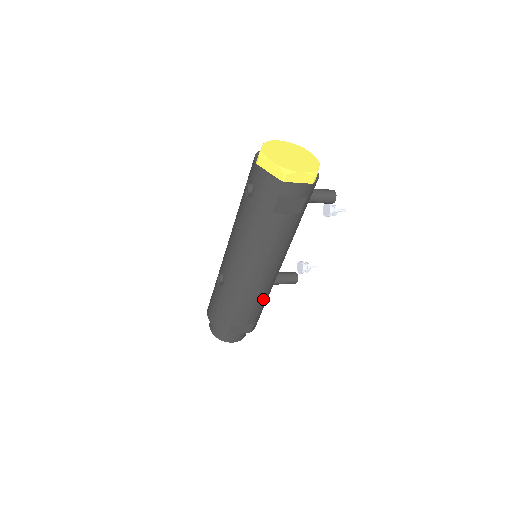
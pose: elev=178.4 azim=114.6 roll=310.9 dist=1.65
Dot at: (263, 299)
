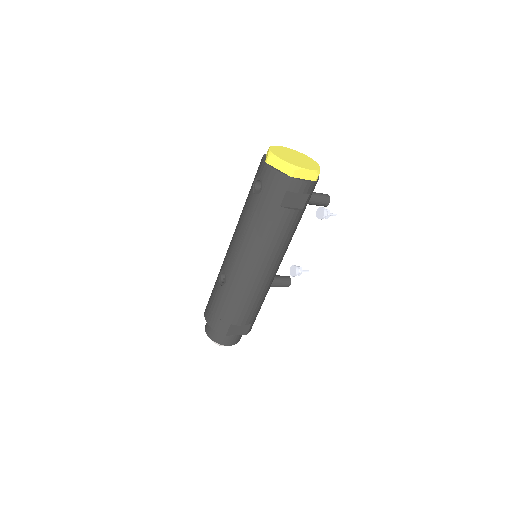
Dot at: (262, 298)
